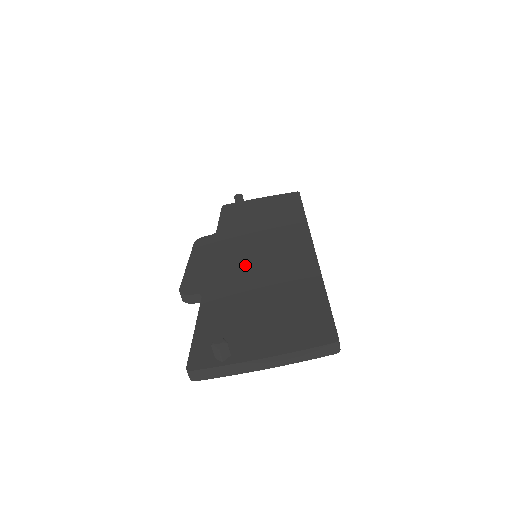
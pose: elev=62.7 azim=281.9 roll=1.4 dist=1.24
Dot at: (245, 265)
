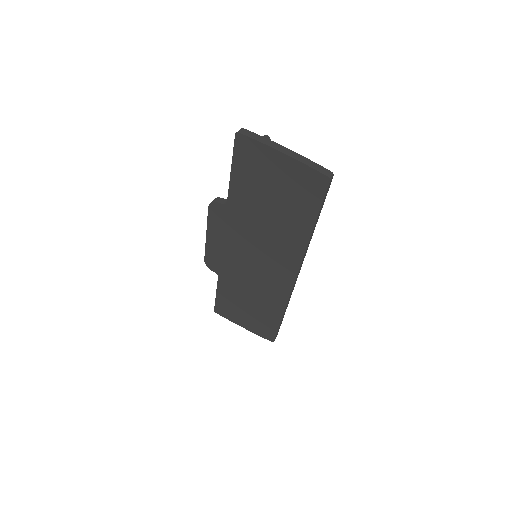
Dot at: occluded
